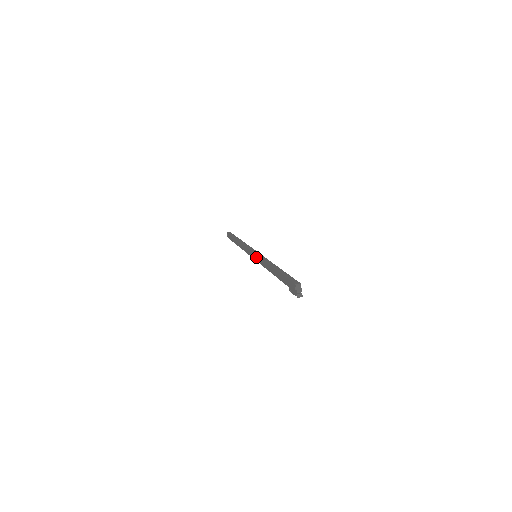
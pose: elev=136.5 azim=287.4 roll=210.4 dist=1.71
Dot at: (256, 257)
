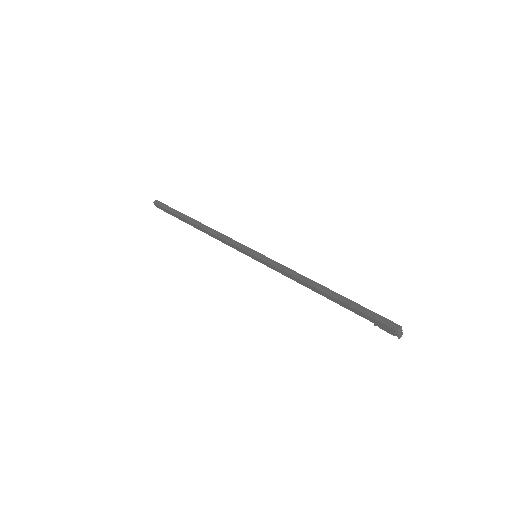
Dot at: (262, 262)
